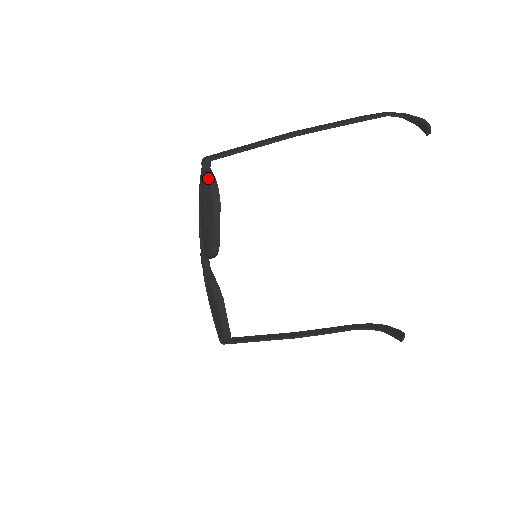
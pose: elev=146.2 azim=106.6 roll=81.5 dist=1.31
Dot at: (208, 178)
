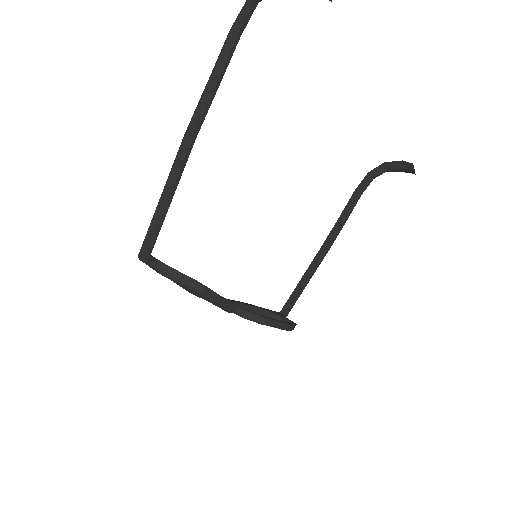
Dot at: (169, 277)
